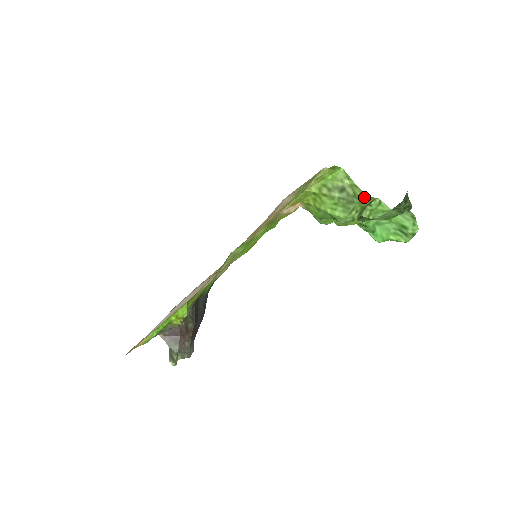
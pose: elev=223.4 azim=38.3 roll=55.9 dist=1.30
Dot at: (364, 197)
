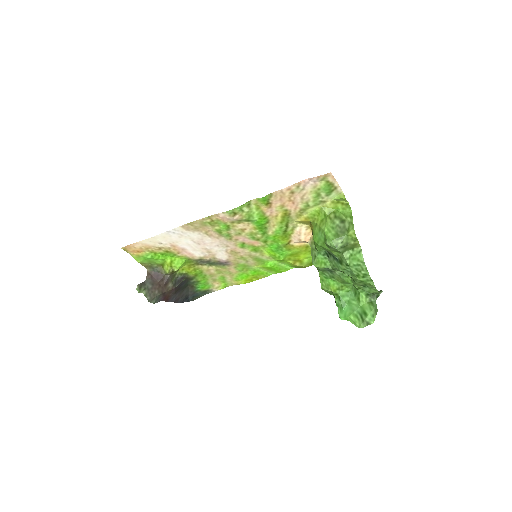
Dot at: (353, 233)
